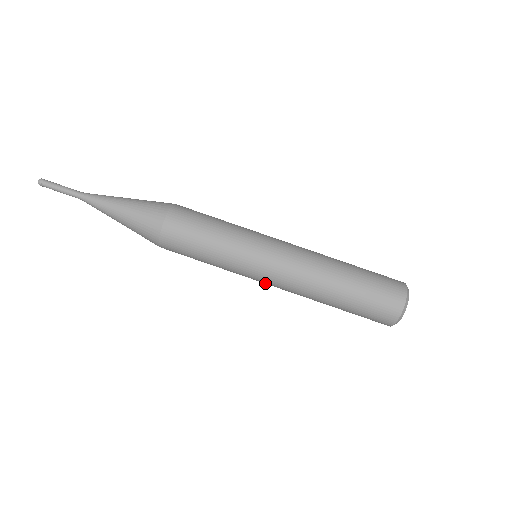
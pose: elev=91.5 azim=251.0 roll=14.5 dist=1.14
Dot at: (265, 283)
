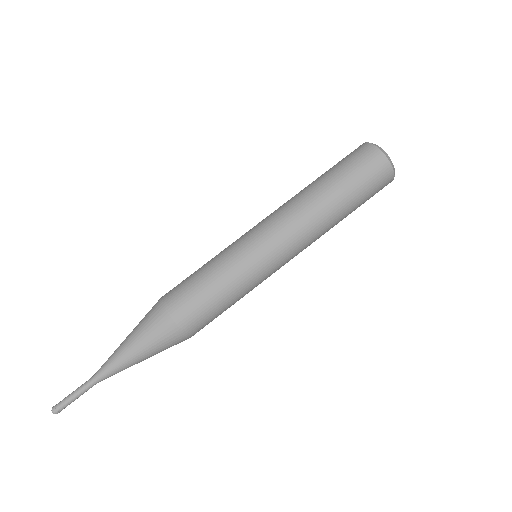
Dot at: (284, 259)
